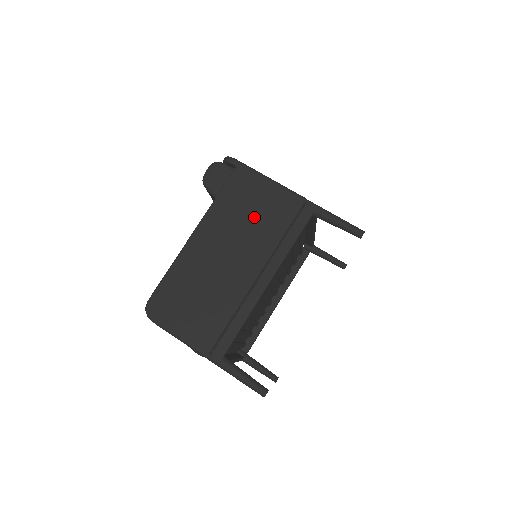
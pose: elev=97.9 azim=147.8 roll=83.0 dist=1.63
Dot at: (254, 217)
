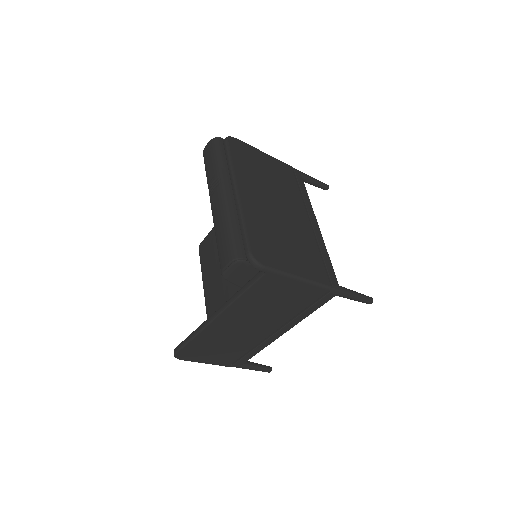
Dot at: (278, 304)
